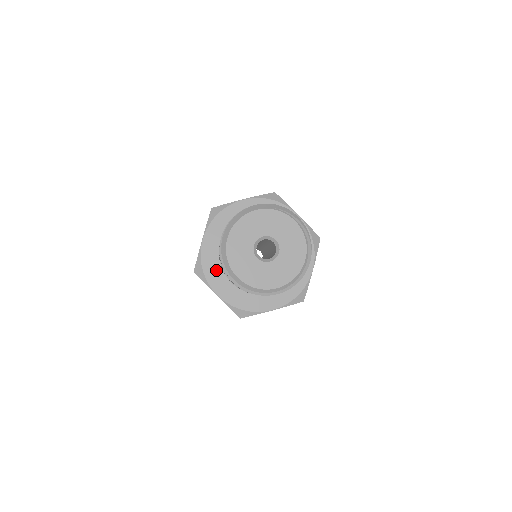
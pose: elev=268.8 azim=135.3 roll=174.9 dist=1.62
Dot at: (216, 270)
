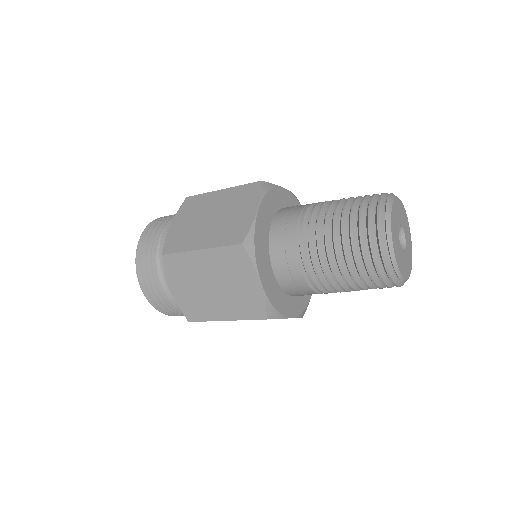
Dot at: (272, 206)
